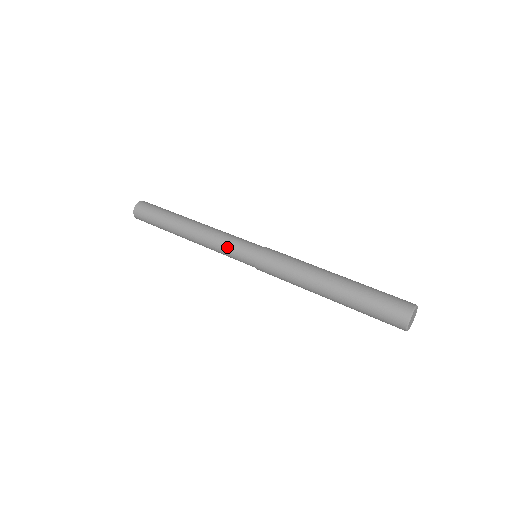
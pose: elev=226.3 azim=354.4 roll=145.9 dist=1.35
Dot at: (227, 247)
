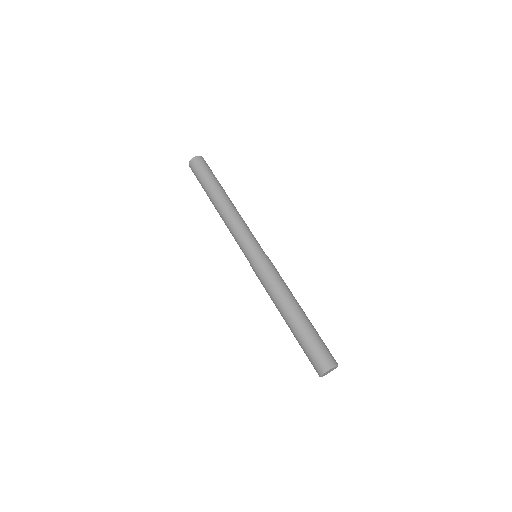
Dot at: (244, 234)
